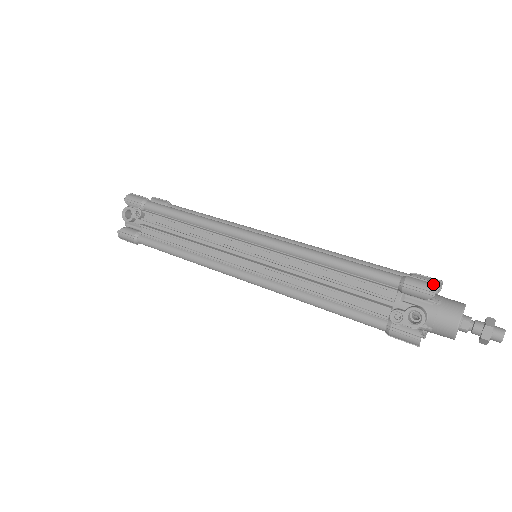
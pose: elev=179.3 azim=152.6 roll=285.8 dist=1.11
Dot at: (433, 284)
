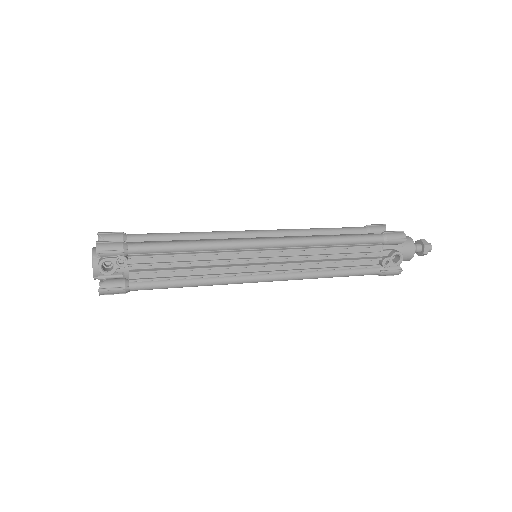
Dot at: (402, 233)
